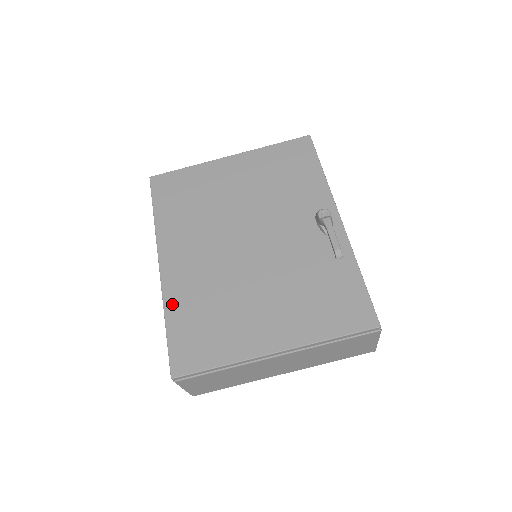
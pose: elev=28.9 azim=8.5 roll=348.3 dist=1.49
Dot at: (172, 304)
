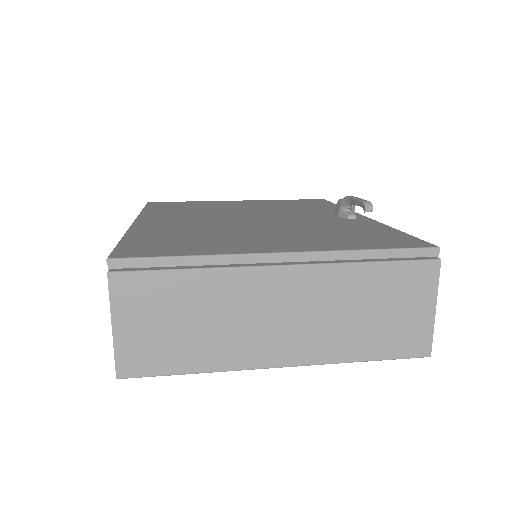
Dot at: (139, 232)
